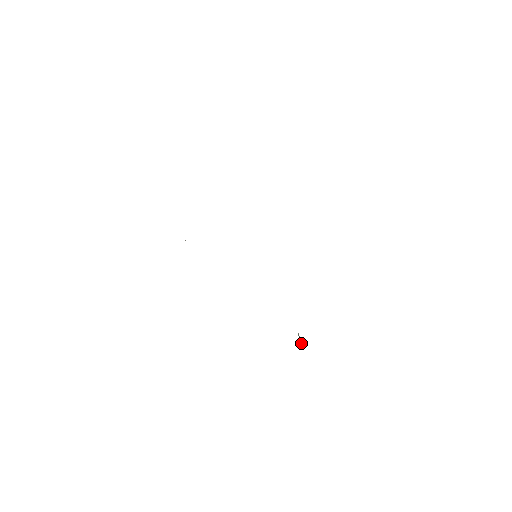
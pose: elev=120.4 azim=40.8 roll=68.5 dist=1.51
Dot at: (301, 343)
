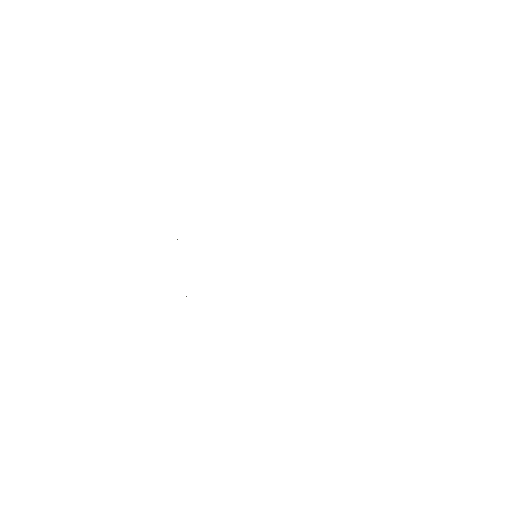
Dot at: occluded
